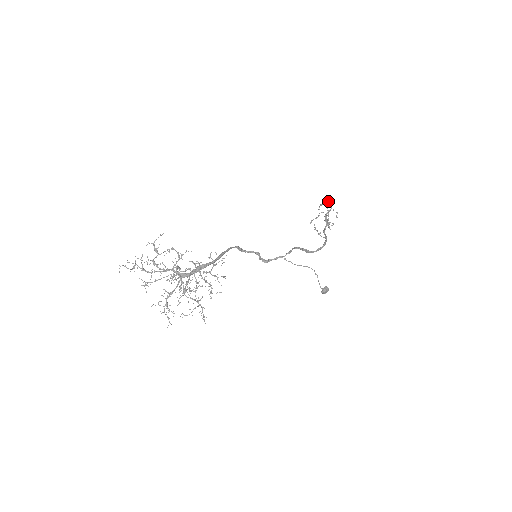
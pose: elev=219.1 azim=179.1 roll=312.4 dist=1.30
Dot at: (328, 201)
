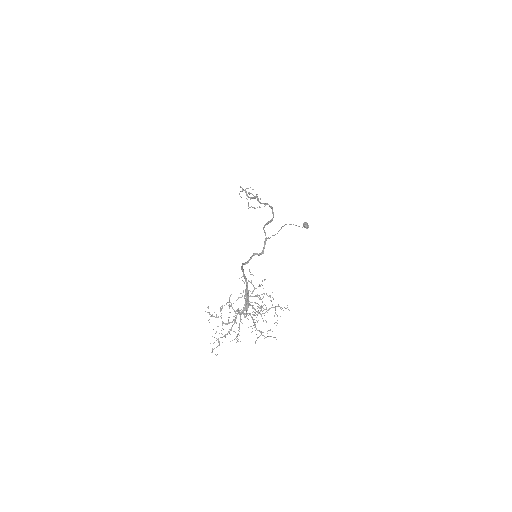
Dot at: occluded
